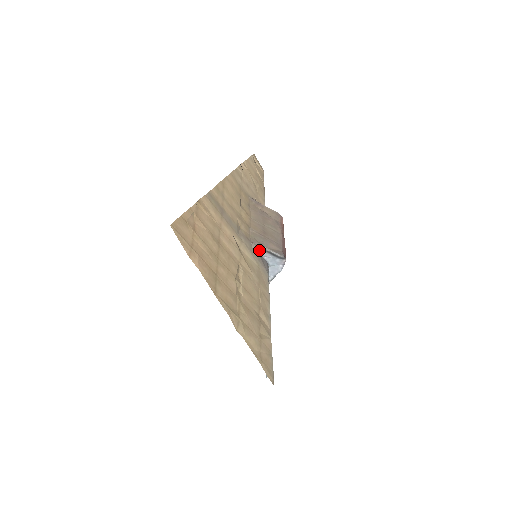
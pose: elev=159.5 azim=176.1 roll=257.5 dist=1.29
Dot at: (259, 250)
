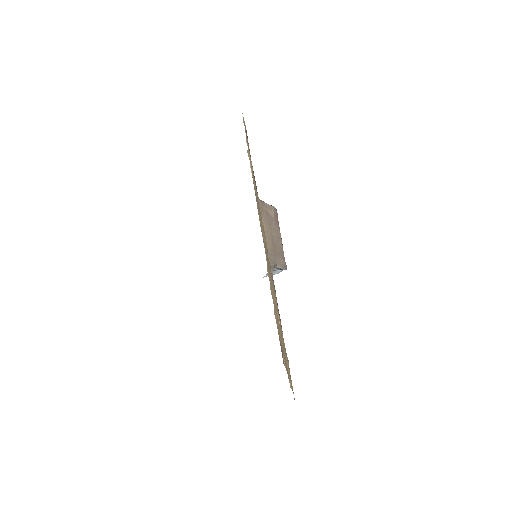
Dot at: occluded
